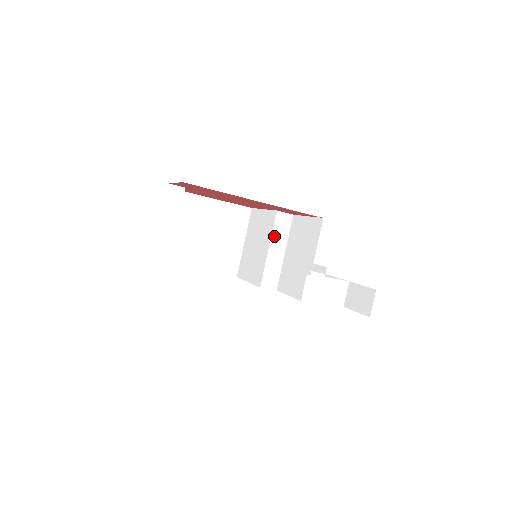
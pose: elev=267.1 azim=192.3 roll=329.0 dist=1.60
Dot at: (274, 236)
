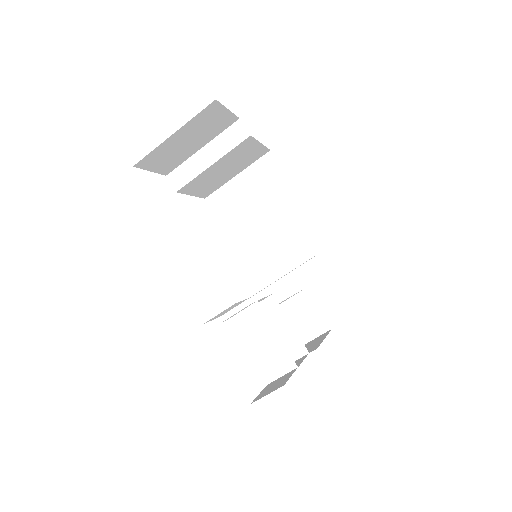
Dot at: (291, 257)
